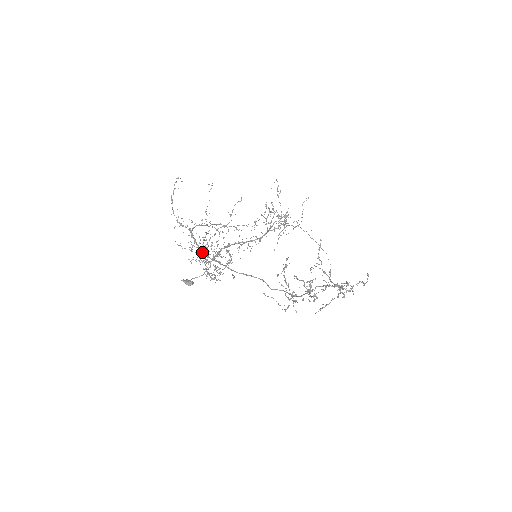
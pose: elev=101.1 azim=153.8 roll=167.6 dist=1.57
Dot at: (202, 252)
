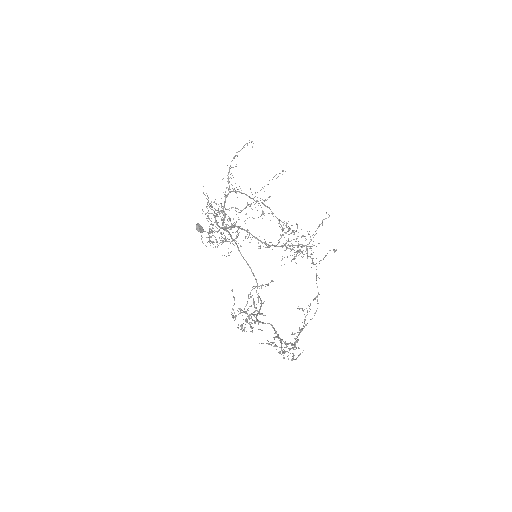
Dot at: occluded
